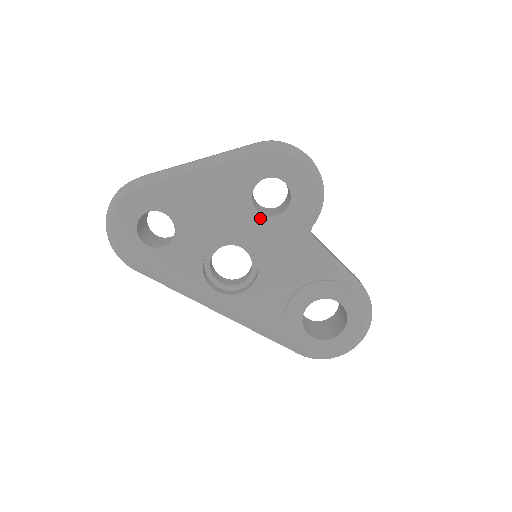
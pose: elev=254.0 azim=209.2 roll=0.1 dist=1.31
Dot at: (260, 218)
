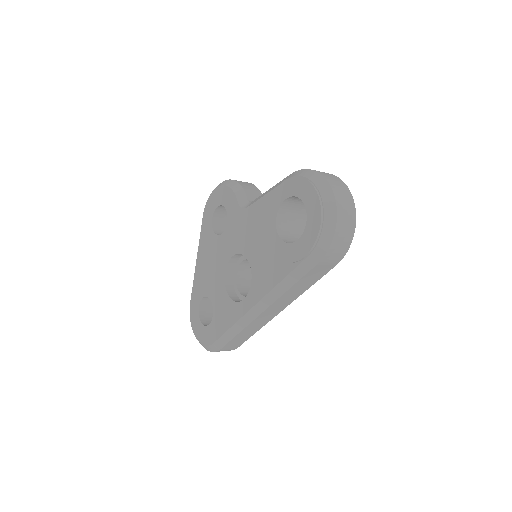
Dot at: (225, 235)
